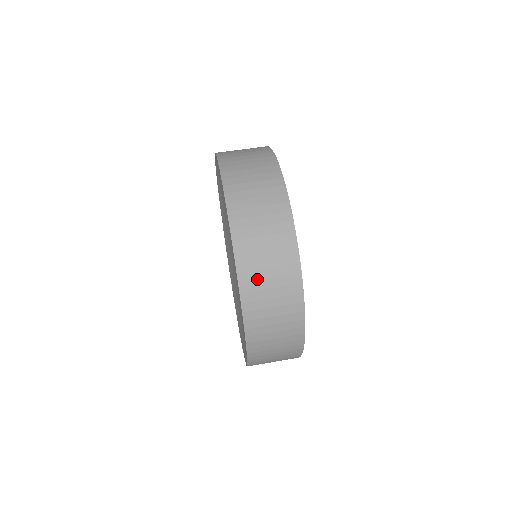
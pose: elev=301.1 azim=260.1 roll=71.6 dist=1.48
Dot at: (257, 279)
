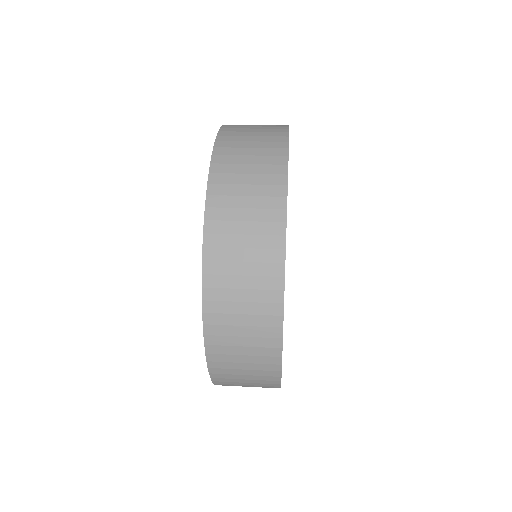
Dot at: (226, 287)
